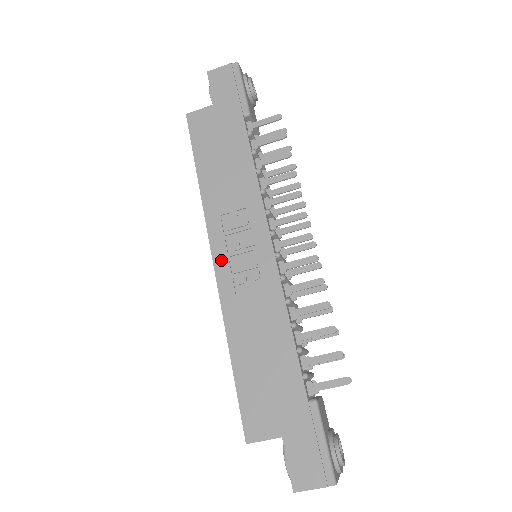
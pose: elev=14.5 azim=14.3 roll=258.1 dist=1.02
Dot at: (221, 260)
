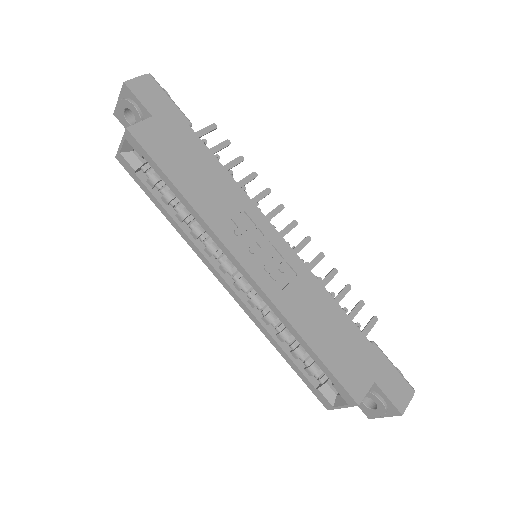
Dot at: (250, 265)
